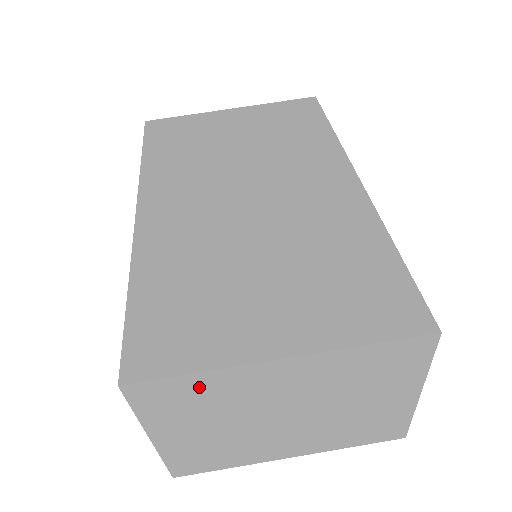
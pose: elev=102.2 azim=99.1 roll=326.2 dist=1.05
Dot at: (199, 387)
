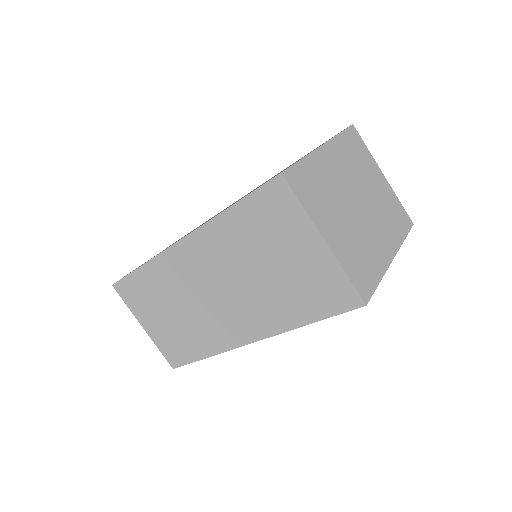
Dot at: (311, 173)
